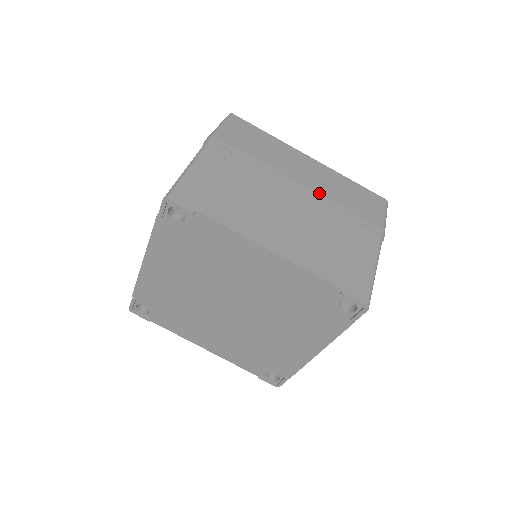
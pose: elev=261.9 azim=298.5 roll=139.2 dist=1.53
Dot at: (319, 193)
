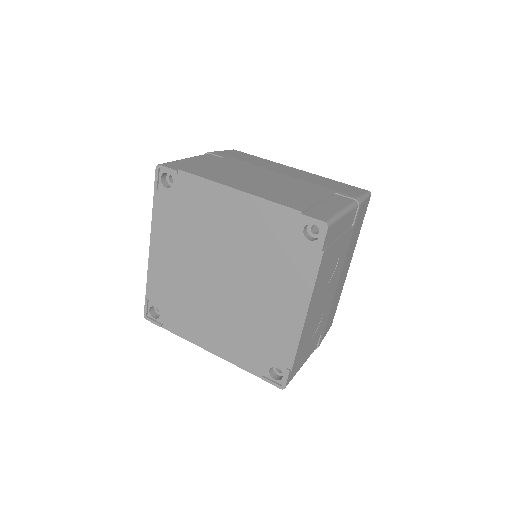
Dot at: (297, 178)
